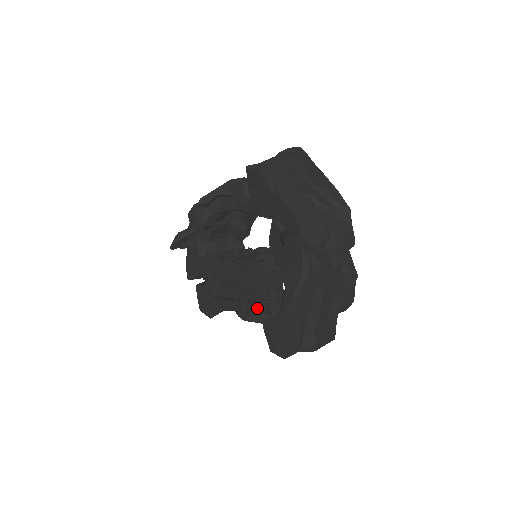
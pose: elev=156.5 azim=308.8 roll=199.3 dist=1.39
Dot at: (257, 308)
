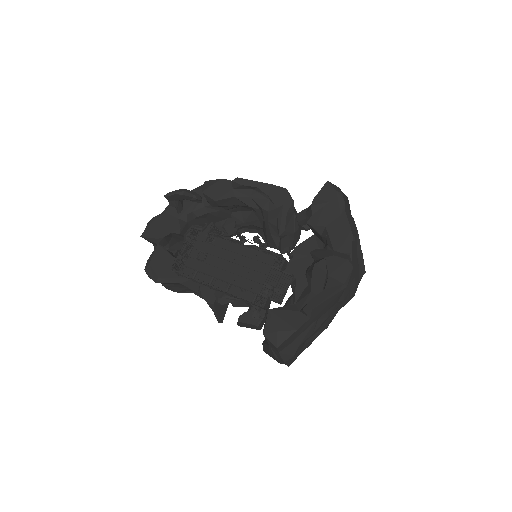
Dot at: (247, 295)
